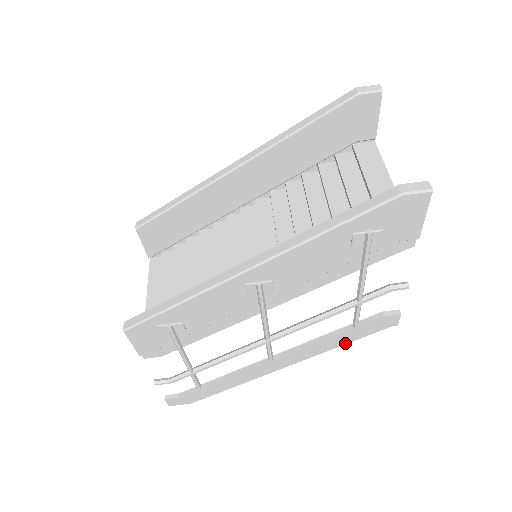
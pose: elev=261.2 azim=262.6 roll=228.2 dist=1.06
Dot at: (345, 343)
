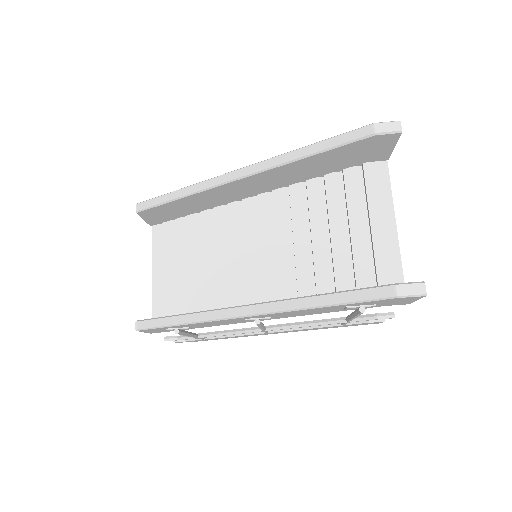
Dot at: (333, 327)
